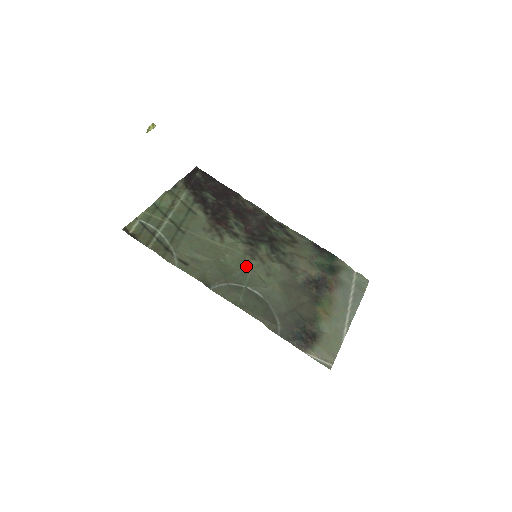
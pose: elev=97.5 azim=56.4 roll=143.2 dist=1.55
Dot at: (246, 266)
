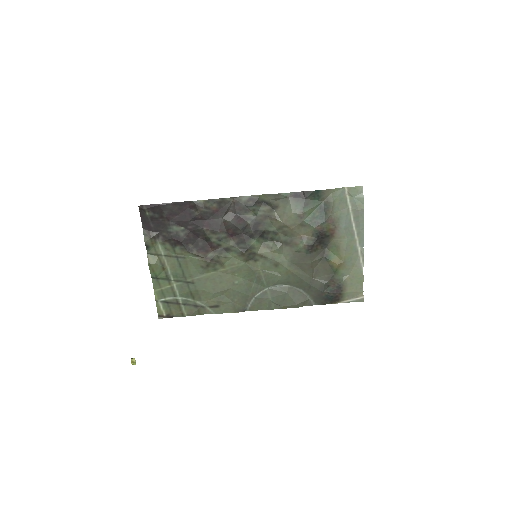
Dot at: (256, 272)
